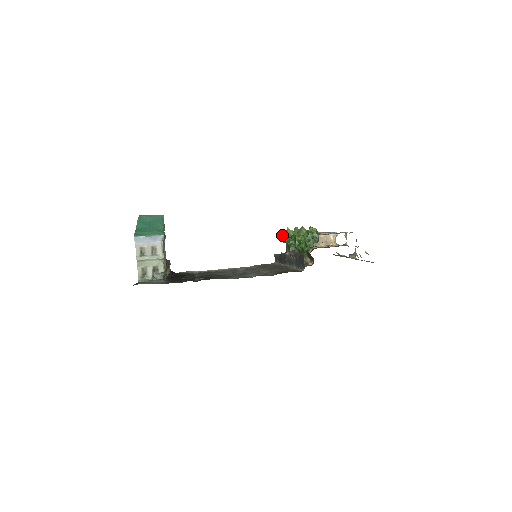
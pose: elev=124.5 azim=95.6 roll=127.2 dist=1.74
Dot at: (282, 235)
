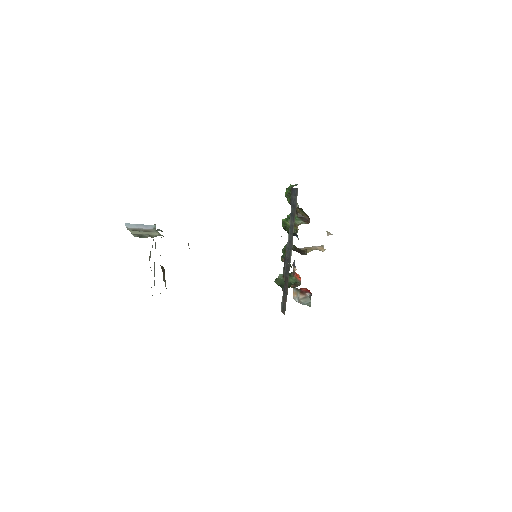
Dot at: (276, 278)
